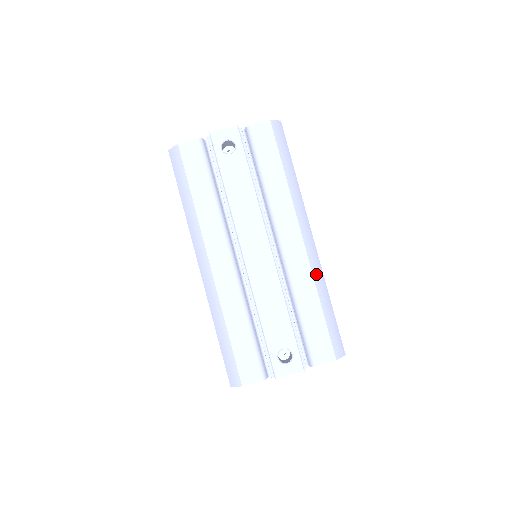
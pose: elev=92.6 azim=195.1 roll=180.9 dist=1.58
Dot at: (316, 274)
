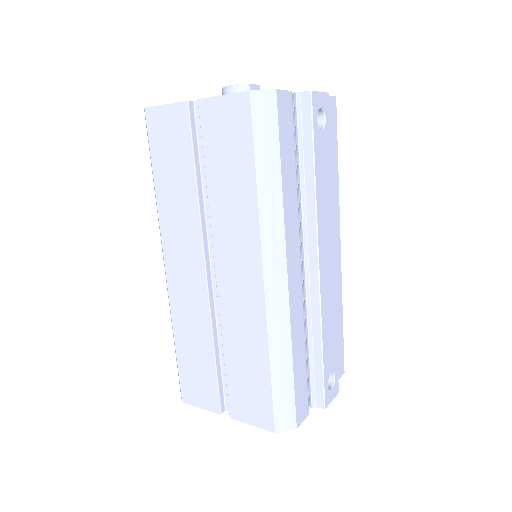
Dot at: occluded
